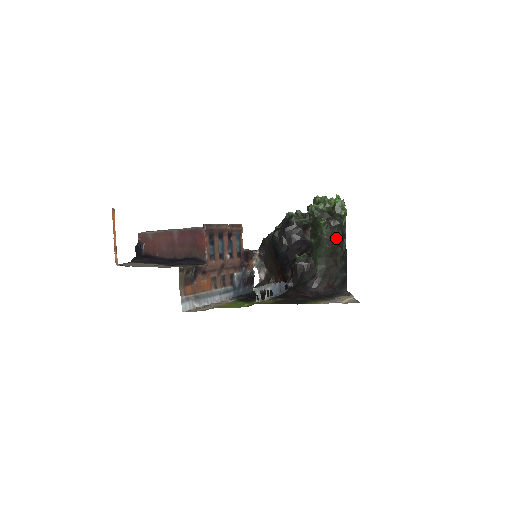
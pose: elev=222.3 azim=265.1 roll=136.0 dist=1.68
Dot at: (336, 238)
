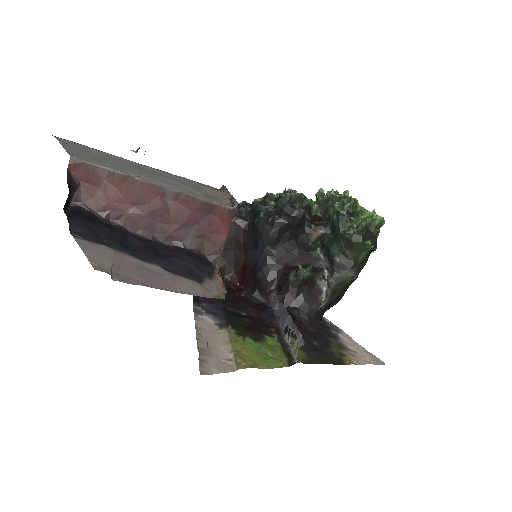
Dot at: occluded
